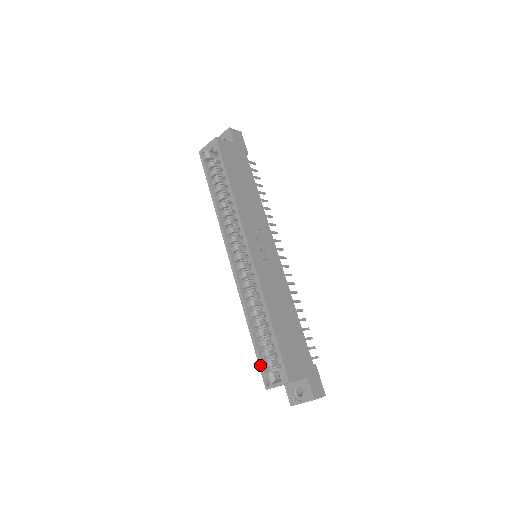
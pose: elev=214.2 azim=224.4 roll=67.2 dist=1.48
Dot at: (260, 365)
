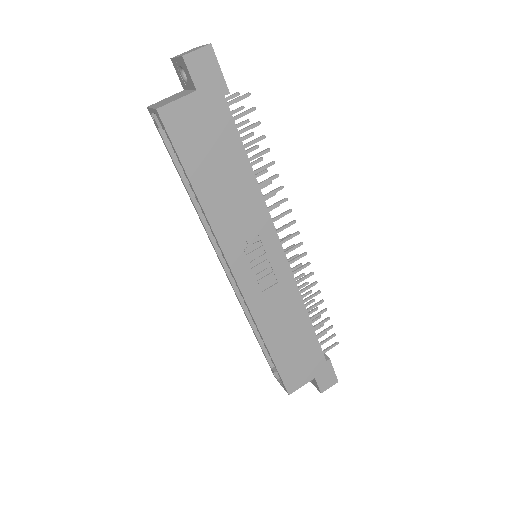
Dot at: (267, 361)
